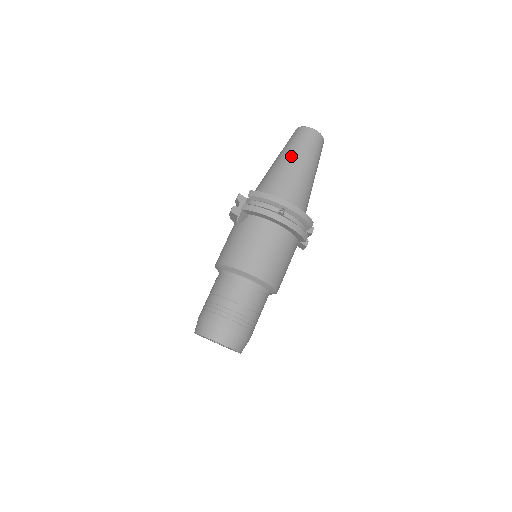
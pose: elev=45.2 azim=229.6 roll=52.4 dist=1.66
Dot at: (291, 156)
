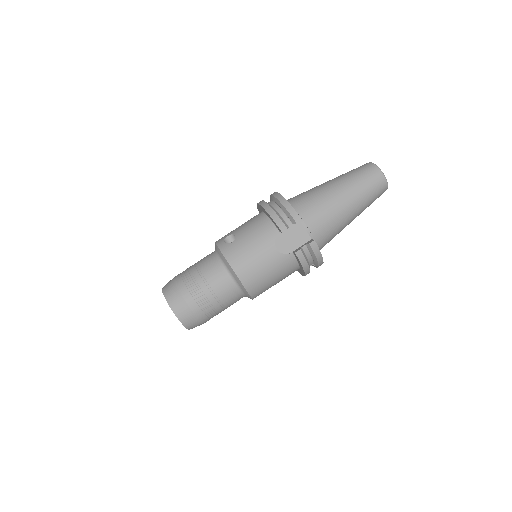
Dot at: (357, 210)
